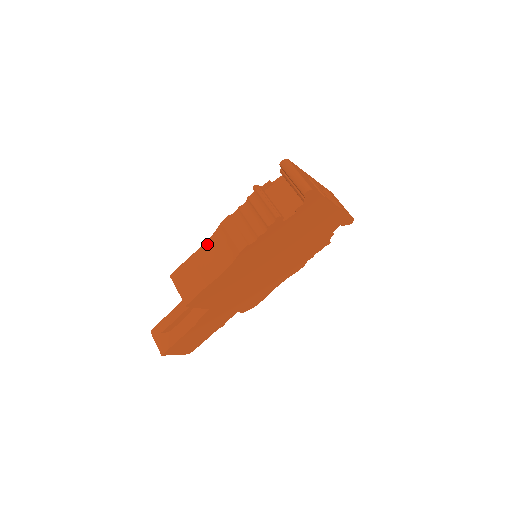
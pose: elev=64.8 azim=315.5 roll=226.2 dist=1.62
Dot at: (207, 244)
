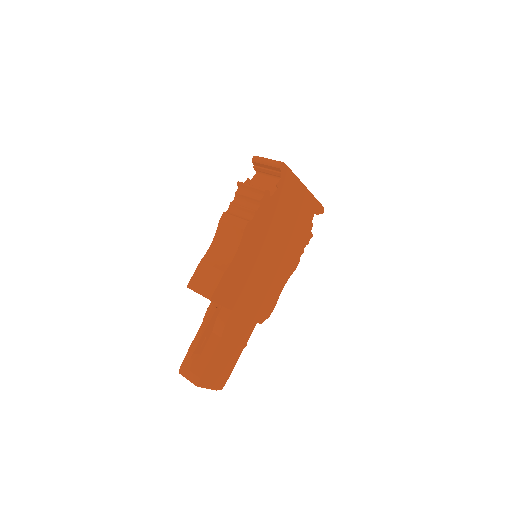
Dot at: (213, 244)
